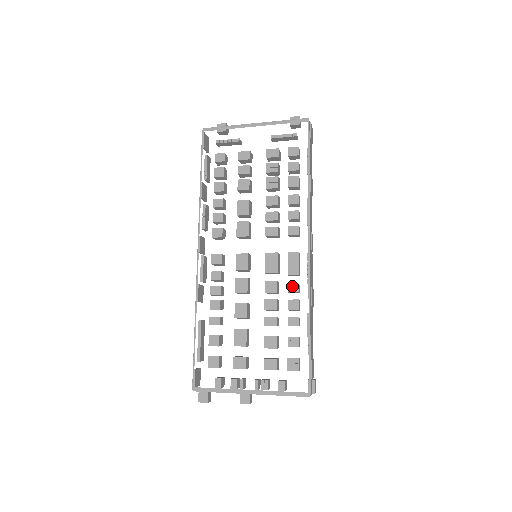
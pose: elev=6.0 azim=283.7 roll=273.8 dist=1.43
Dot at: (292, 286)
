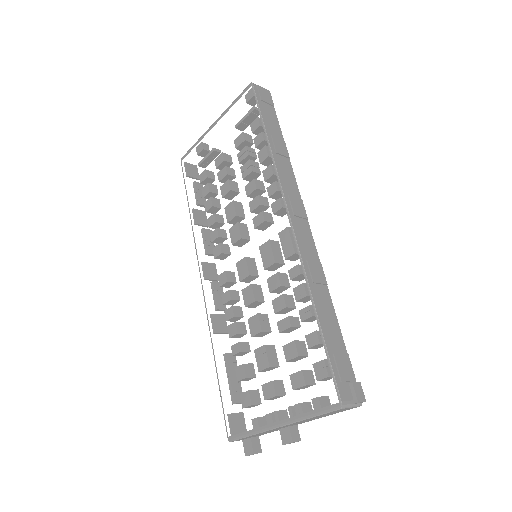
Dot at: (292, 270)
